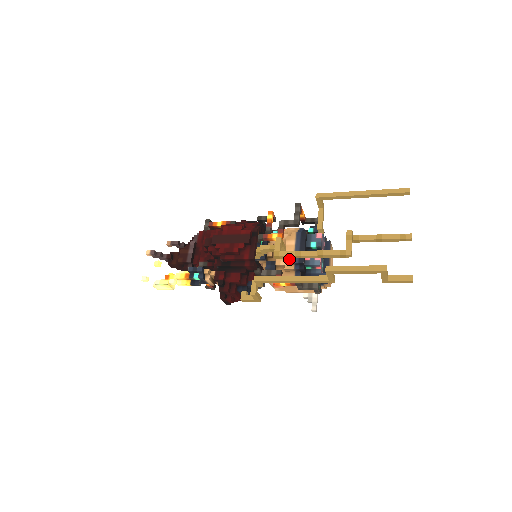
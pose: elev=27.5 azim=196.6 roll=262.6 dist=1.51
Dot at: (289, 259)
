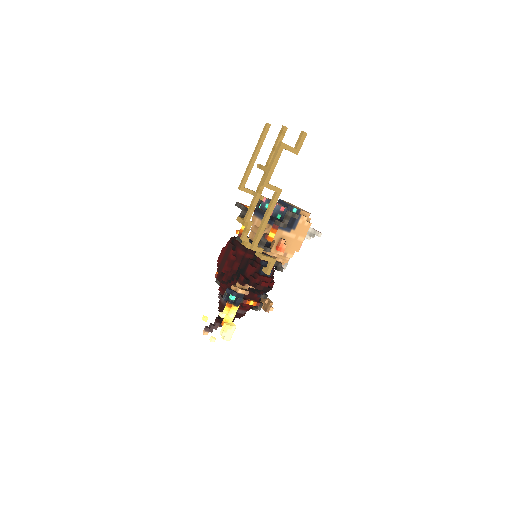
Dot at: occluded
